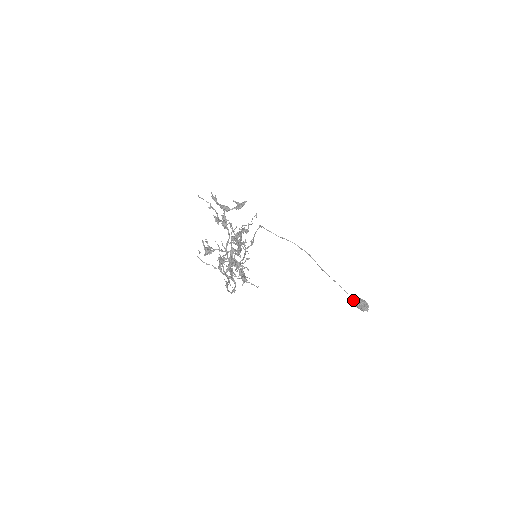
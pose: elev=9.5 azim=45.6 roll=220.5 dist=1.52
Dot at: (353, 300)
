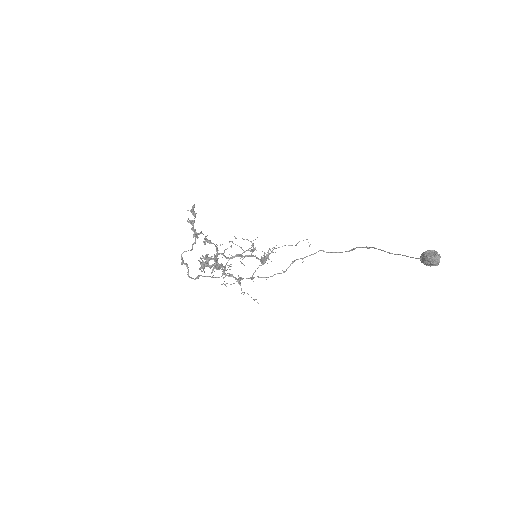
Dot at: (420, 259)
